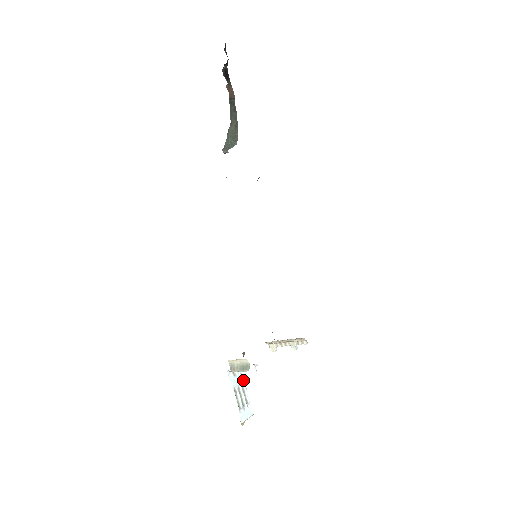
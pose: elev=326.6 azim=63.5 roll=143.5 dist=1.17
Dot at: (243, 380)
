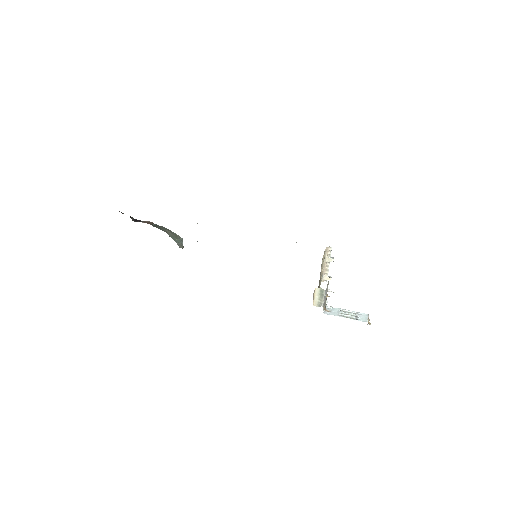
Dot at: (338, 309)
